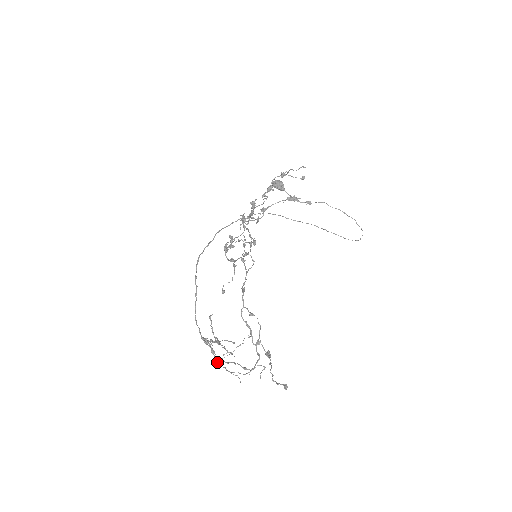
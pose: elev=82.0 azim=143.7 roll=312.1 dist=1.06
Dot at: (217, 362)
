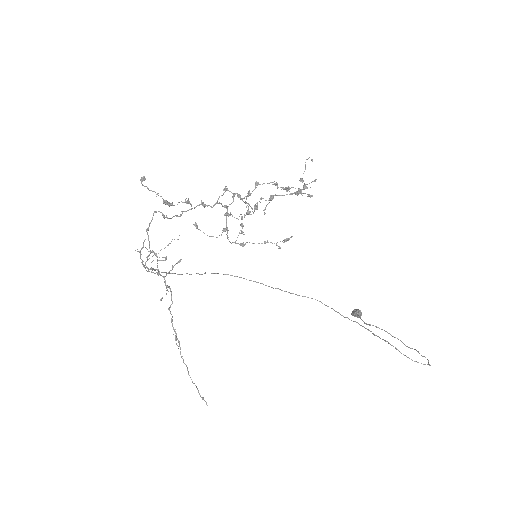
Dot at: (144, 266)
